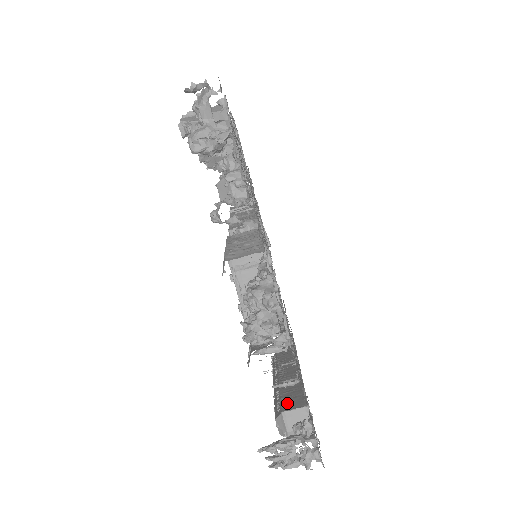
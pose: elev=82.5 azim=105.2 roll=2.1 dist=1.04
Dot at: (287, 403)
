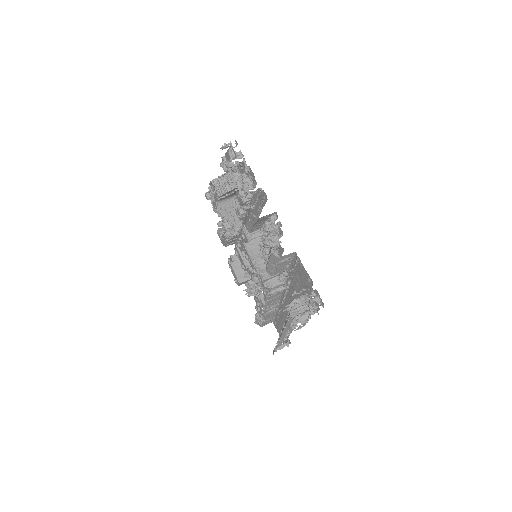
Dot at: occluded
